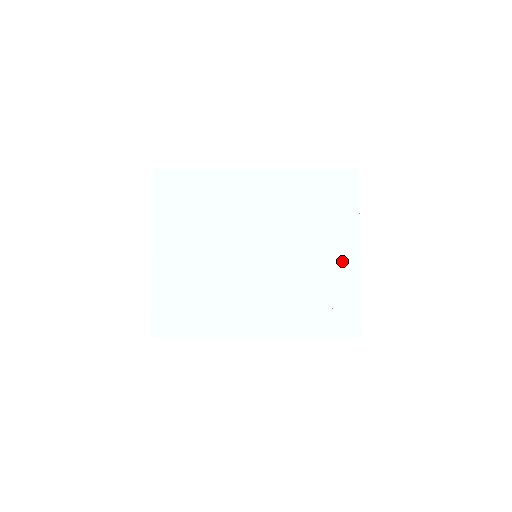
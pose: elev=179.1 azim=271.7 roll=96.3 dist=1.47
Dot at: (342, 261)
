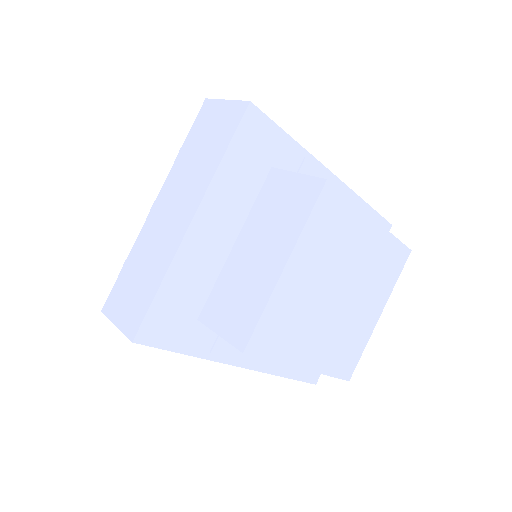
Dot at: occluded
